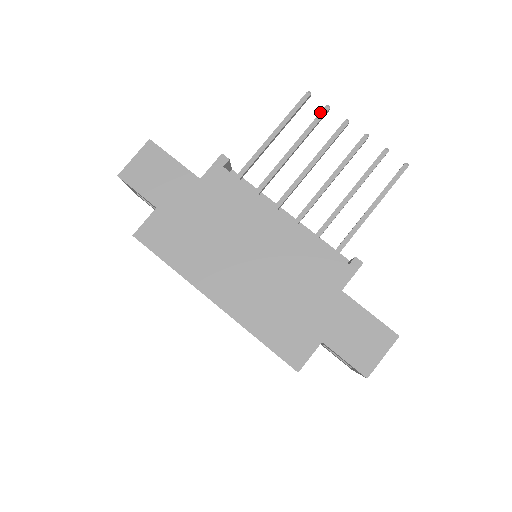
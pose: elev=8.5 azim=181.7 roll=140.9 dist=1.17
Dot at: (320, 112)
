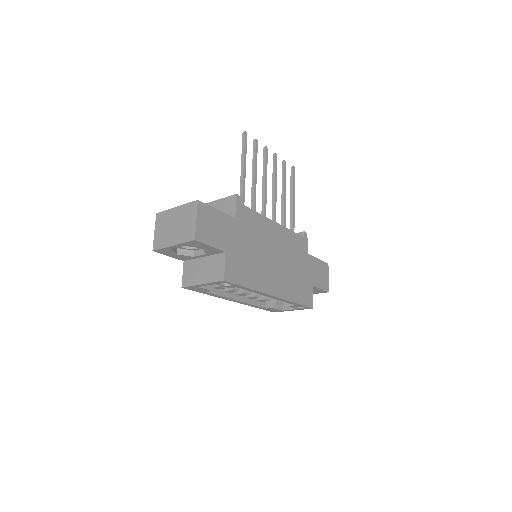
Dot at: (255, 145)
